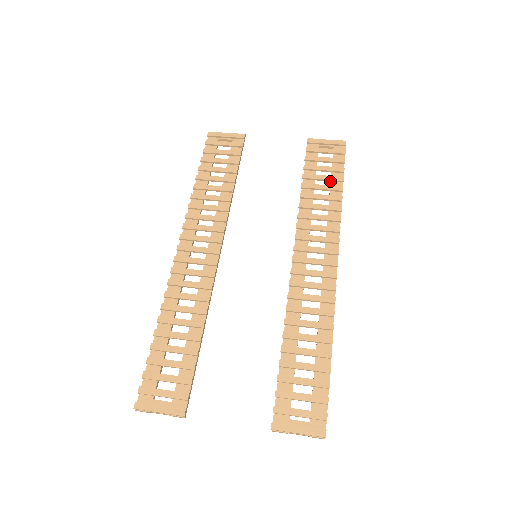
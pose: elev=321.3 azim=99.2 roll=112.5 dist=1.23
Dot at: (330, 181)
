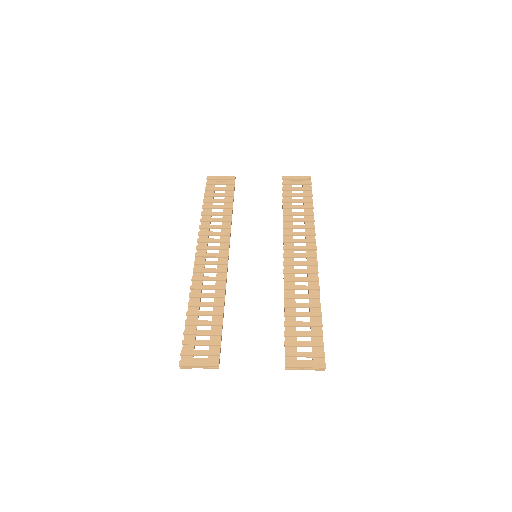
Dot at: (303, 203)
